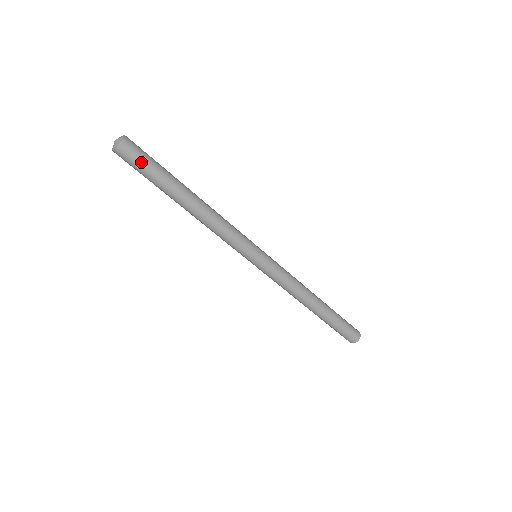
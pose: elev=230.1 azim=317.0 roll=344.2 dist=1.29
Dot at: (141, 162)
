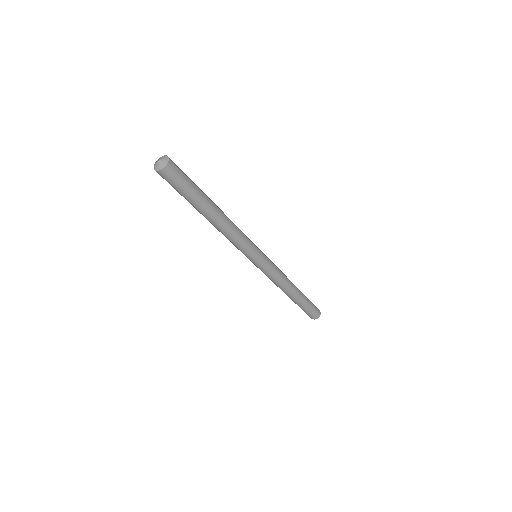
Dot at: (184, 178)
